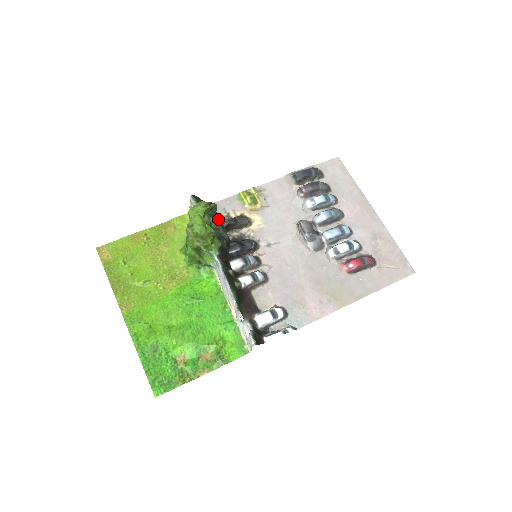
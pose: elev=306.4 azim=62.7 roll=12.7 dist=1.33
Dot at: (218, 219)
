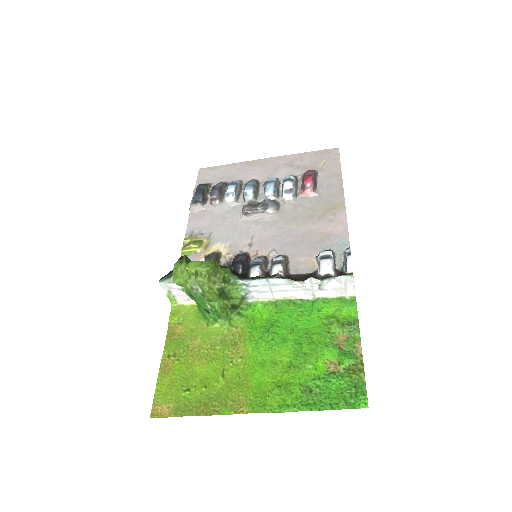
Dot at: occluded
